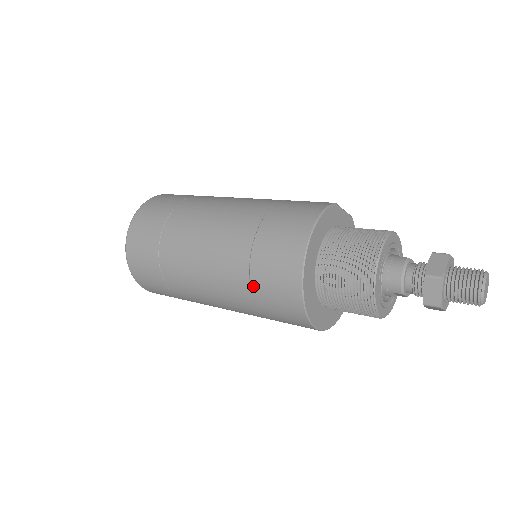
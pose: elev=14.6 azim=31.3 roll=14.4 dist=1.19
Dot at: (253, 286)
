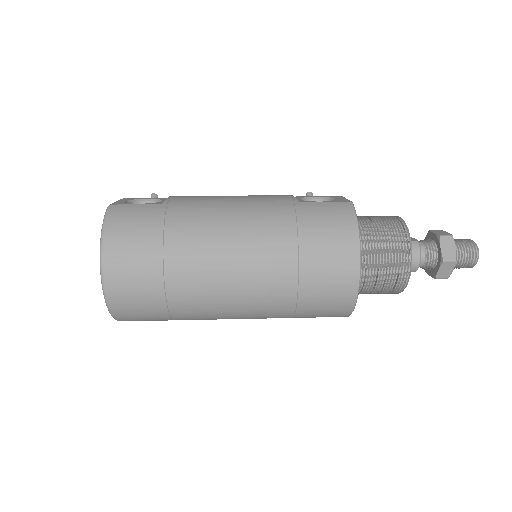
Dot at: (300, 307)
